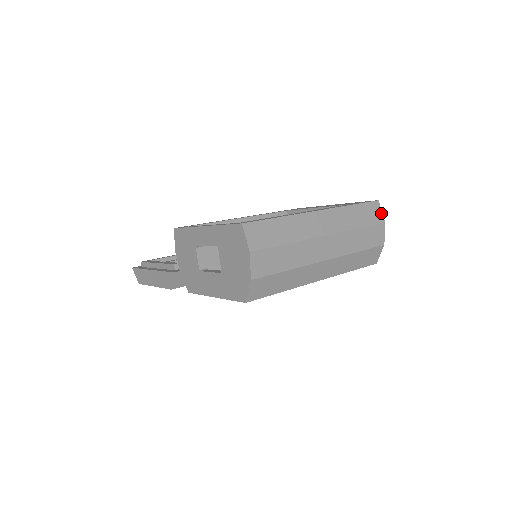
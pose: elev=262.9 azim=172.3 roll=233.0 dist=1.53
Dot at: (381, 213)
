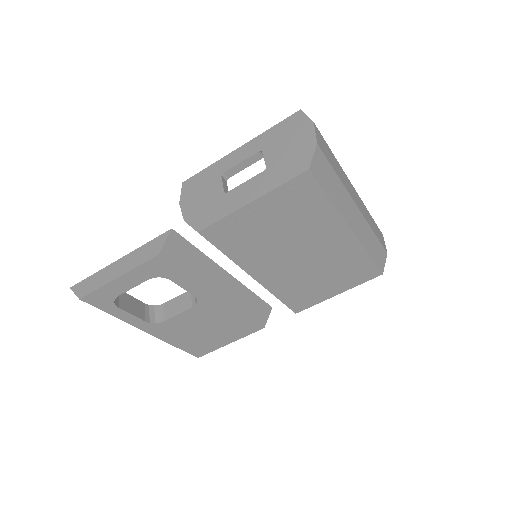
Dot at: occluded
